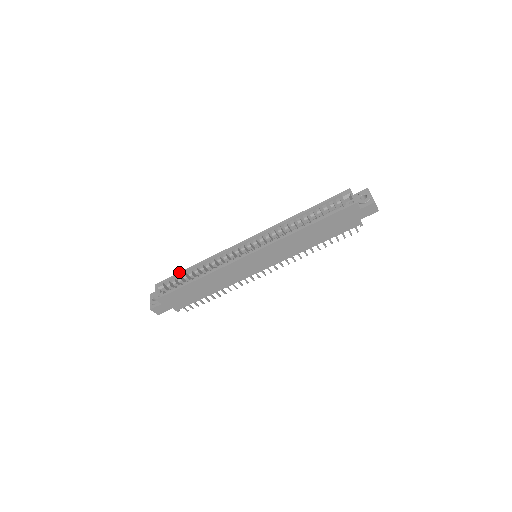
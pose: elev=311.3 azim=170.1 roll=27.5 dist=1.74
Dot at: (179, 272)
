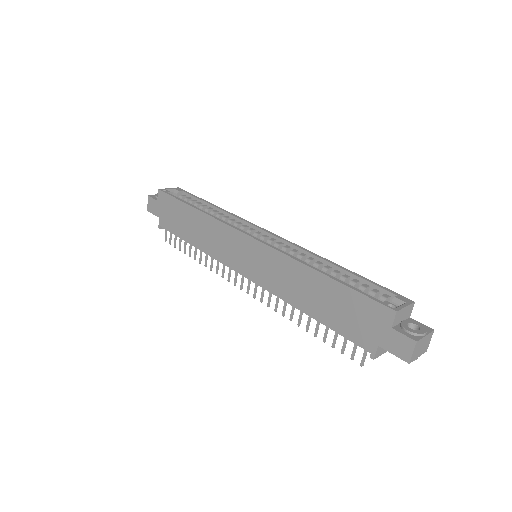
Dot at: occluded
